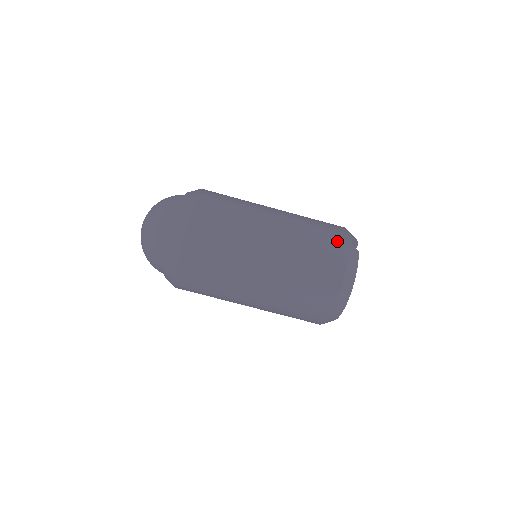
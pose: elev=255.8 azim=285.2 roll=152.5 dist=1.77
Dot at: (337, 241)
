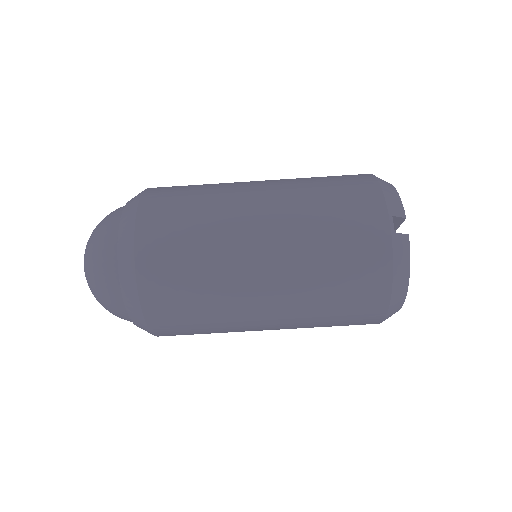
Dot at: (370, 238)
